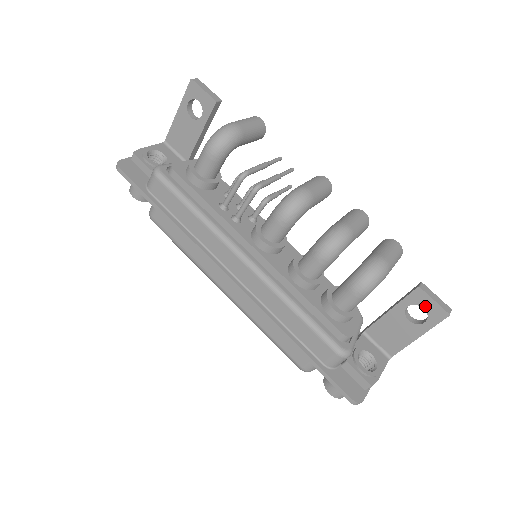
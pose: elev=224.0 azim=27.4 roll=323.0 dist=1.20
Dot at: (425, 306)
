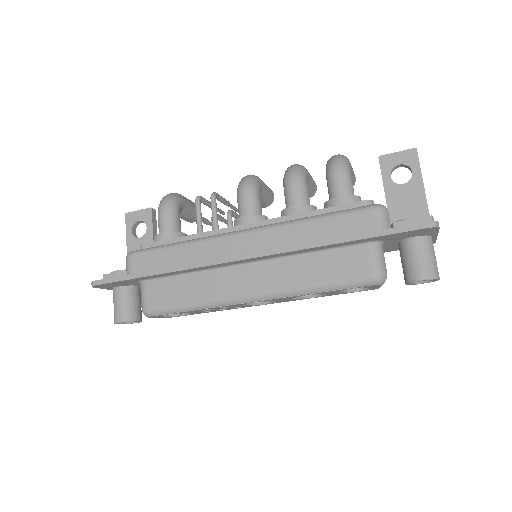
Dot at: (398, 162)
